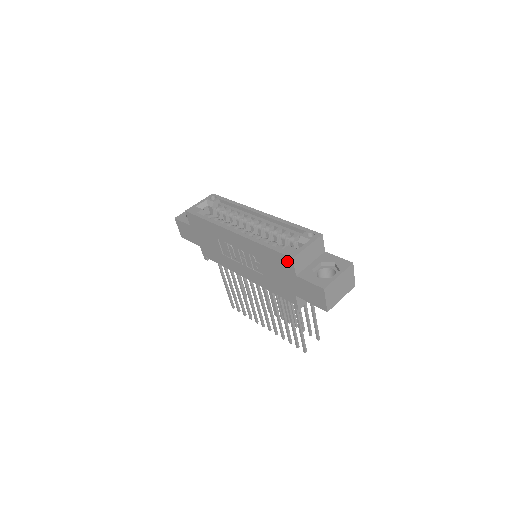
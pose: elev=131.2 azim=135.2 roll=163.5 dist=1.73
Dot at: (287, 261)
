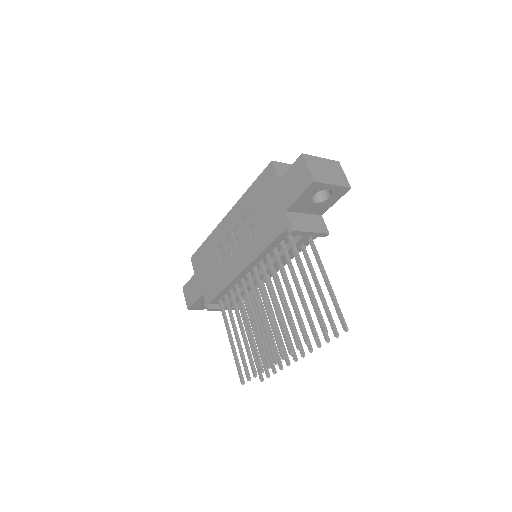
Dot at: (269, 172)
